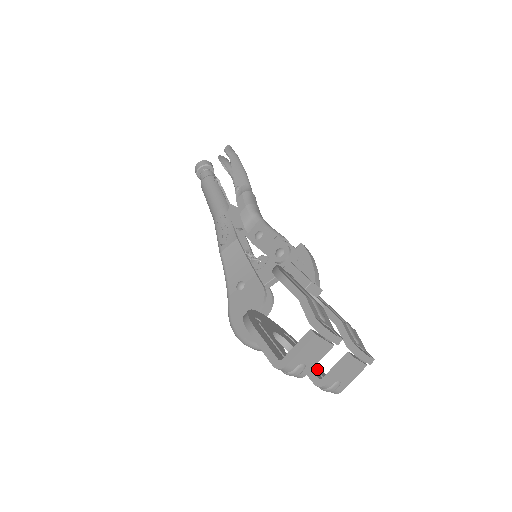
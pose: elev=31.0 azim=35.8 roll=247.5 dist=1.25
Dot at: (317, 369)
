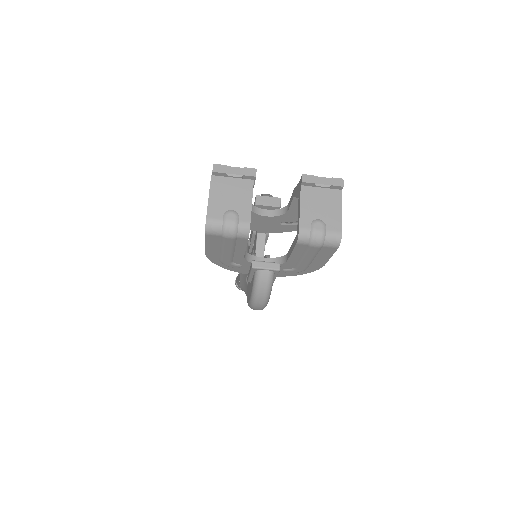
Dot at: occluded
